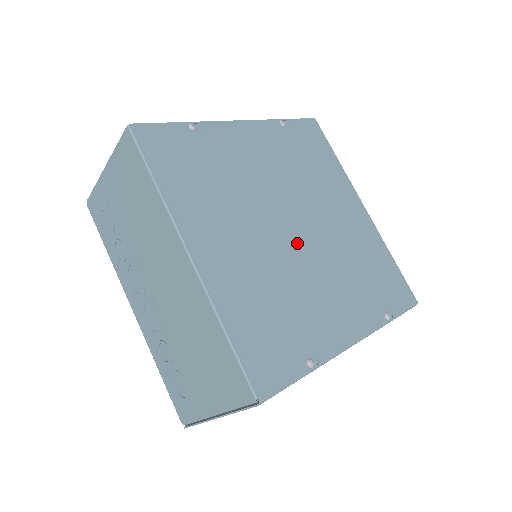
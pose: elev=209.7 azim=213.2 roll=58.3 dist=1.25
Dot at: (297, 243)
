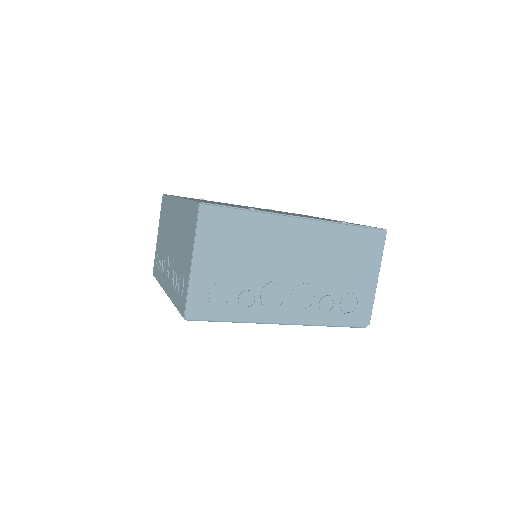
Dot at: occluded
